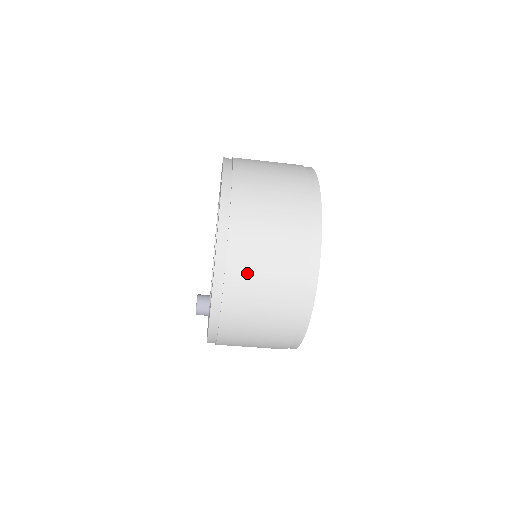
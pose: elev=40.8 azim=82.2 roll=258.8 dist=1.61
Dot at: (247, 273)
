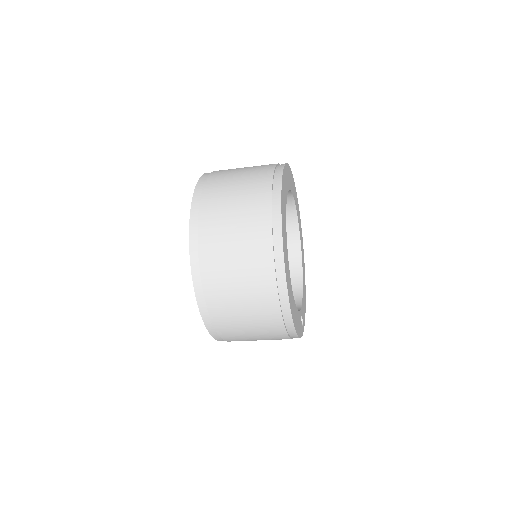
Dot at: (217, 222)
